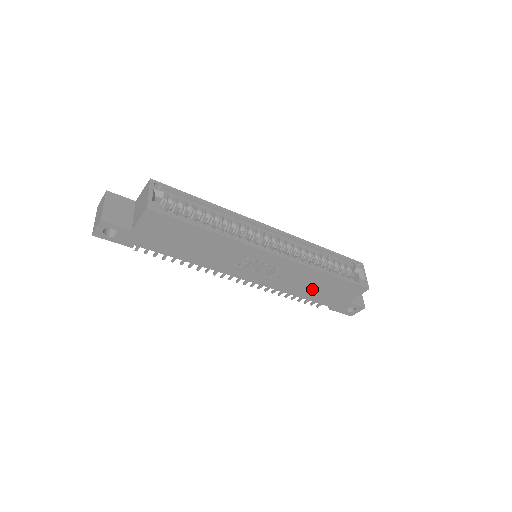
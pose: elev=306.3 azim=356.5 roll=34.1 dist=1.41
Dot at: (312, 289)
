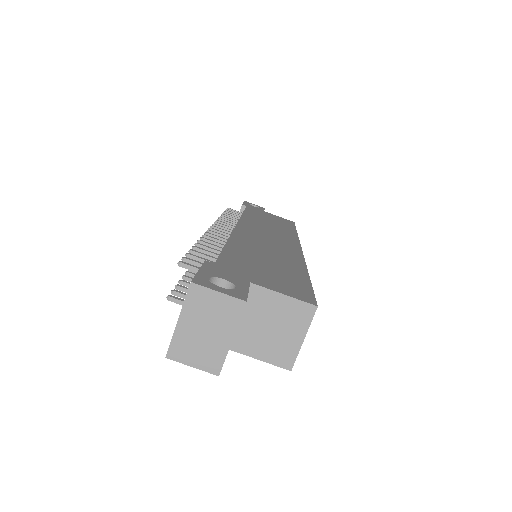
Dot at: occluded
